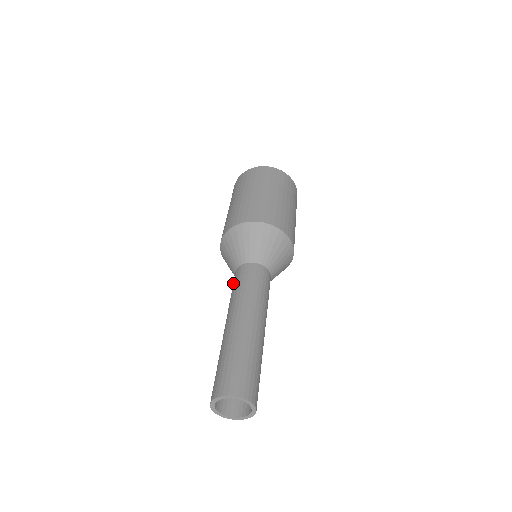
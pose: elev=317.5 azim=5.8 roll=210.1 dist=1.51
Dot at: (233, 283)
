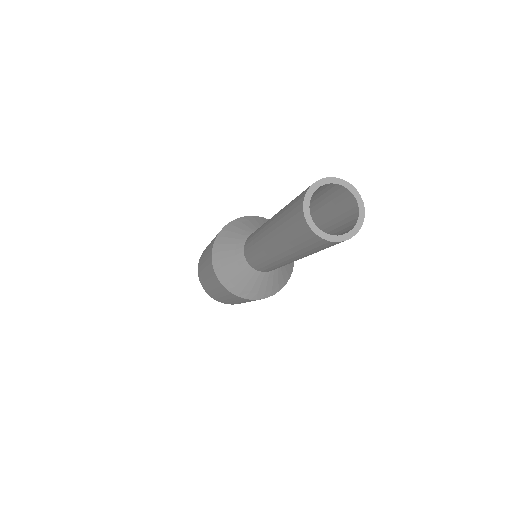
Dot at: (253, 233)
